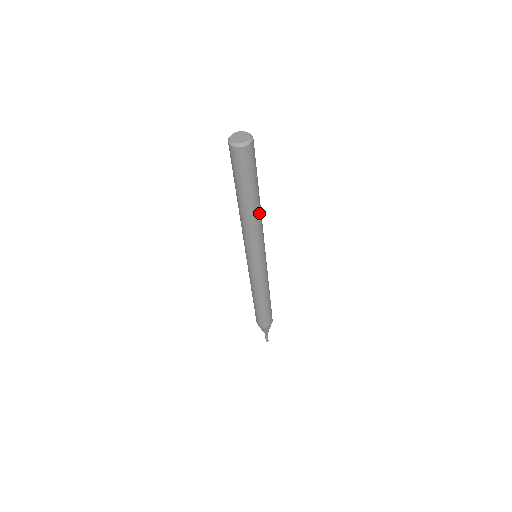
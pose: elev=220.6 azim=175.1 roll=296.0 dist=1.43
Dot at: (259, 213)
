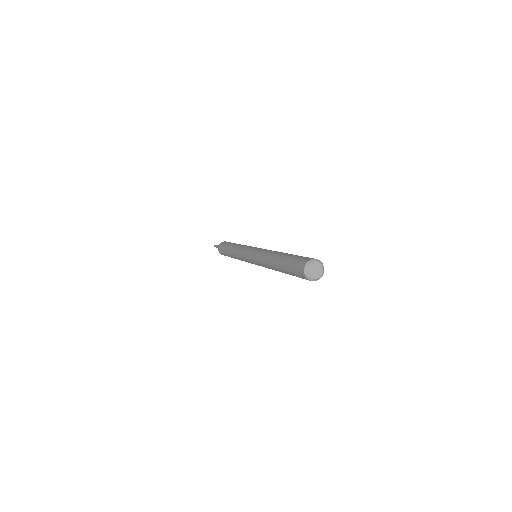
Dot at: occluded
